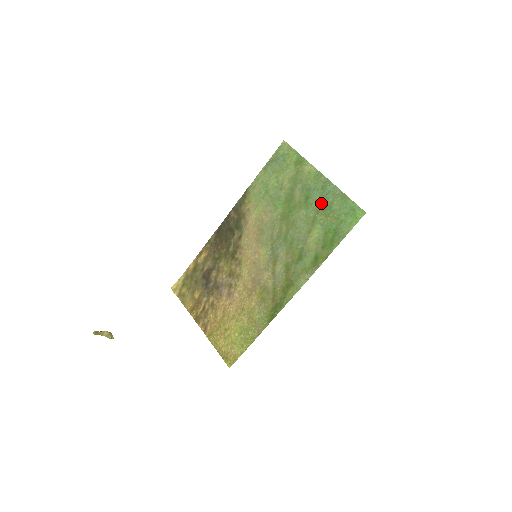
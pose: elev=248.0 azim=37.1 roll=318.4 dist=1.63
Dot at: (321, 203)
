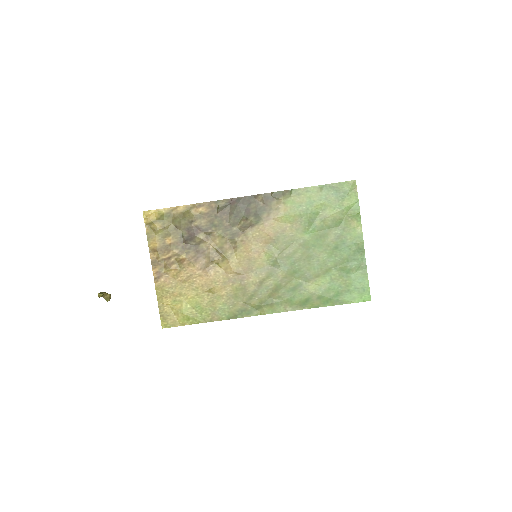
Dot at: (344, 262)
